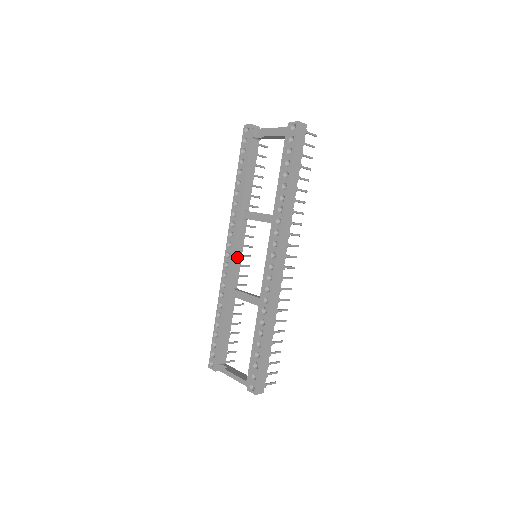
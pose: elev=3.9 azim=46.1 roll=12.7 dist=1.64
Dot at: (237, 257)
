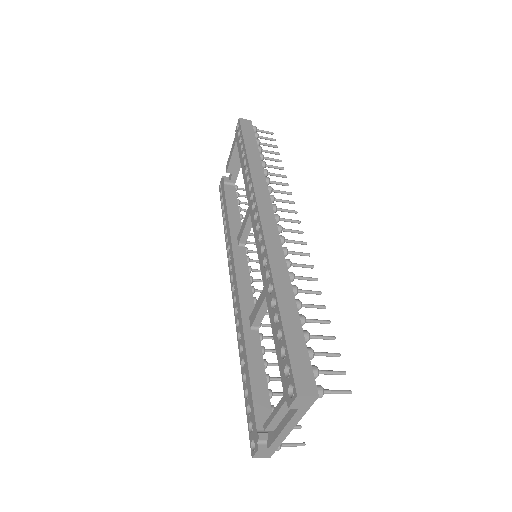
Dot at: (243, 282)
